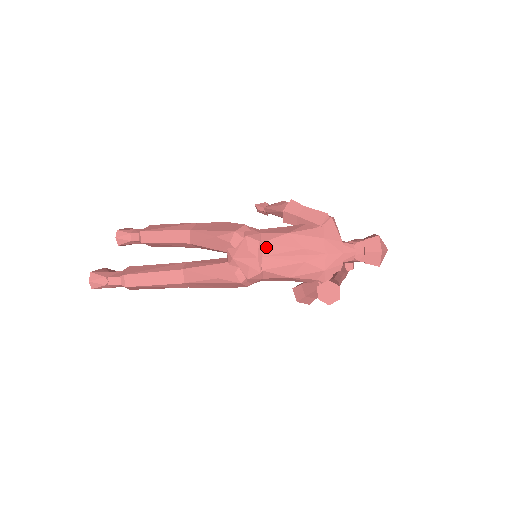
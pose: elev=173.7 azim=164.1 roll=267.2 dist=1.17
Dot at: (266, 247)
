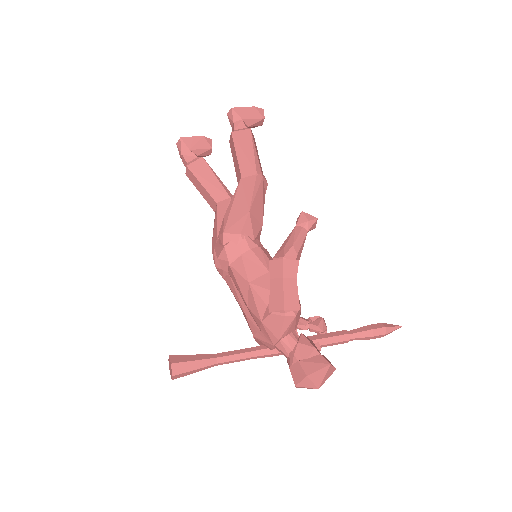
Dot at: (231, 271)
